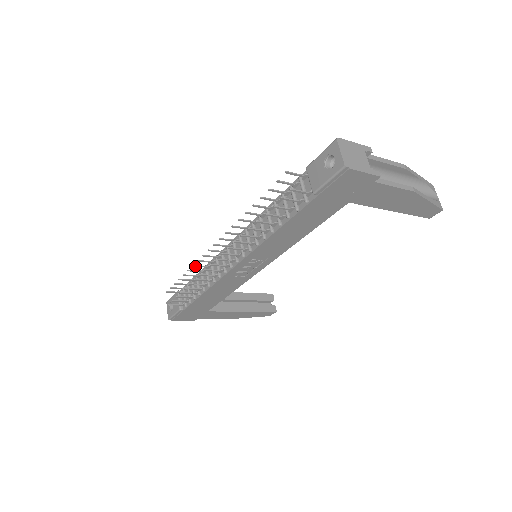
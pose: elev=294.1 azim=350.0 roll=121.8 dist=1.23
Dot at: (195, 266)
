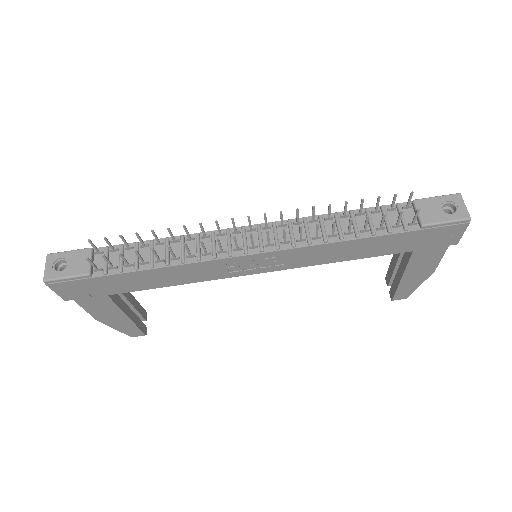
Dot at: (185, 228)
